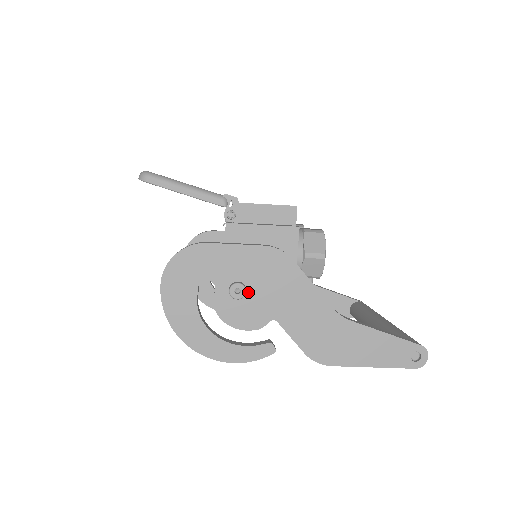
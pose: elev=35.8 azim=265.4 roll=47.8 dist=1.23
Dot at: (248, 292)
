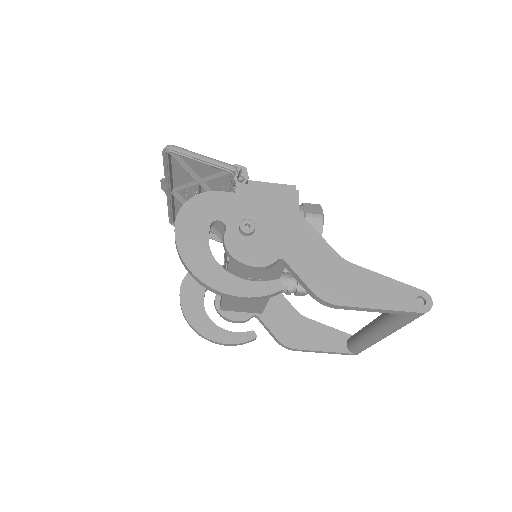
Dot at: (256, 233)
